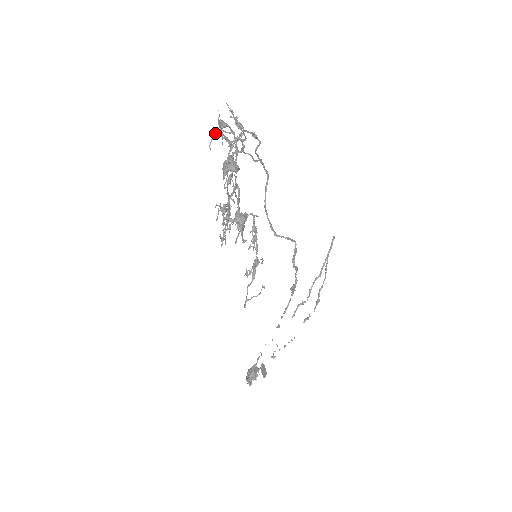
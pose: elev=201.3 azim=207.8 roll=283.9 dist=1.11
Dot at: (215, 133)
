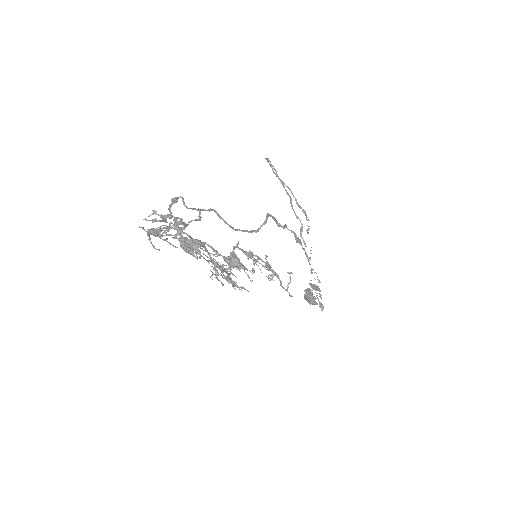
Dot at: (148, 236)
